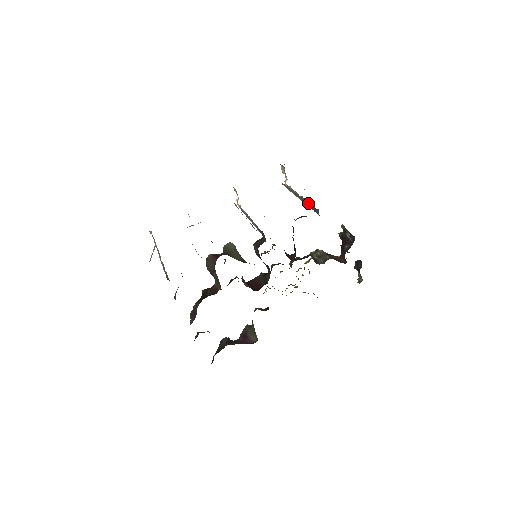
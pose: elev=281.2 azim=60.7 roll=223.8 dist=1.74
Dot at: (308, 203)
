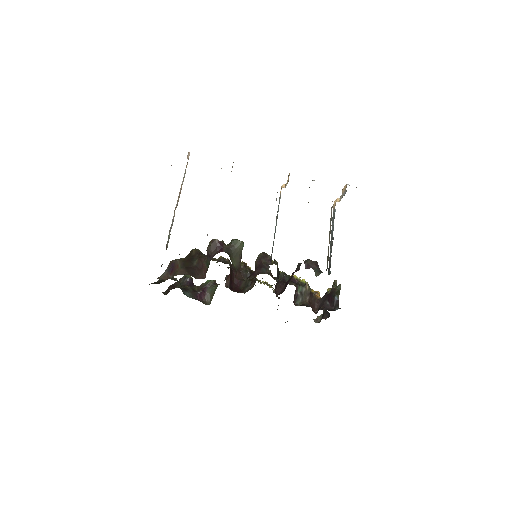
Dot at: (328, 260)
